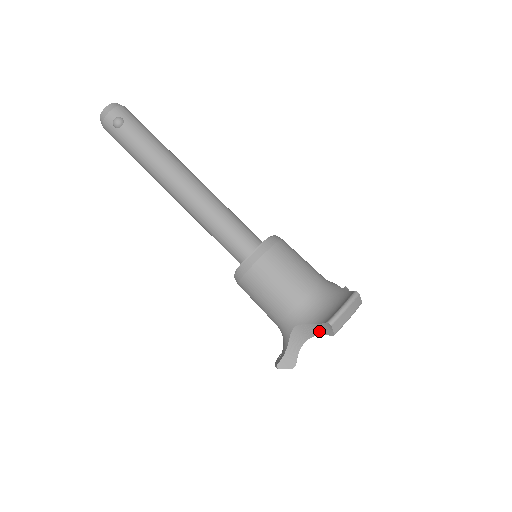
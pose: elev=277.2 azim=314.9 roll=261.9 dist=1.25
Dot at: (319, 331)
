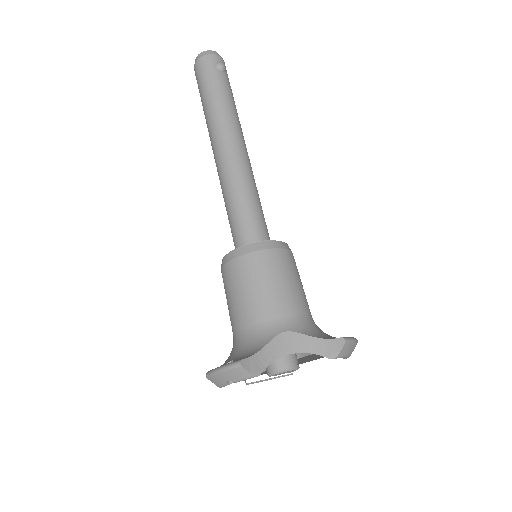
Dot at: (316, 348)
